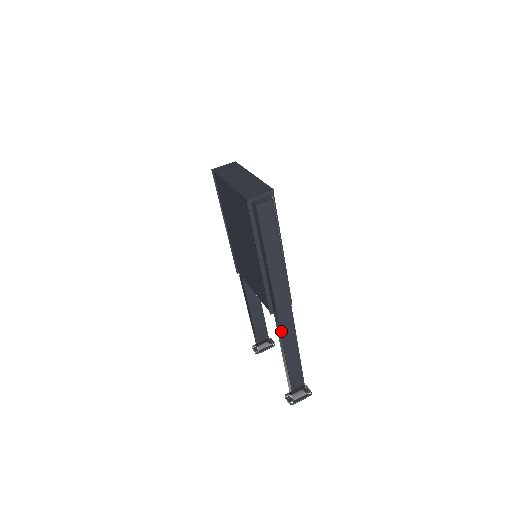
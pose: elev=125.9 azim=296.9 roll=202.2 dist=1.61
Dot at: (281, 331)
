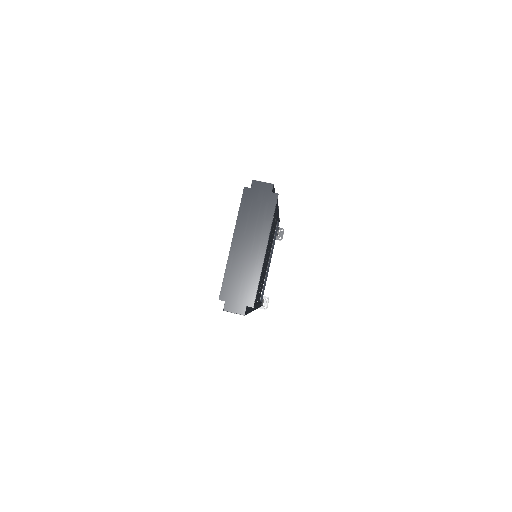
Dot at: occluded
